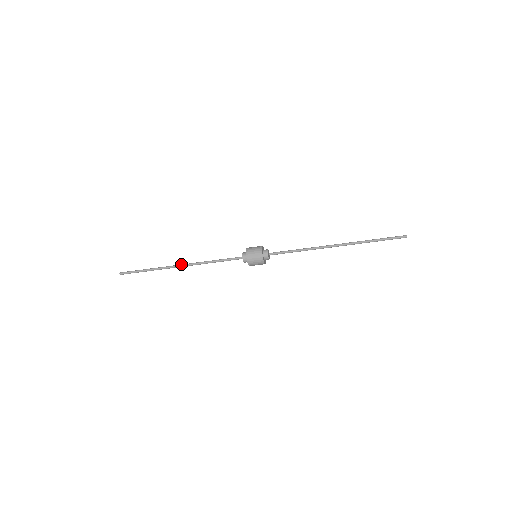
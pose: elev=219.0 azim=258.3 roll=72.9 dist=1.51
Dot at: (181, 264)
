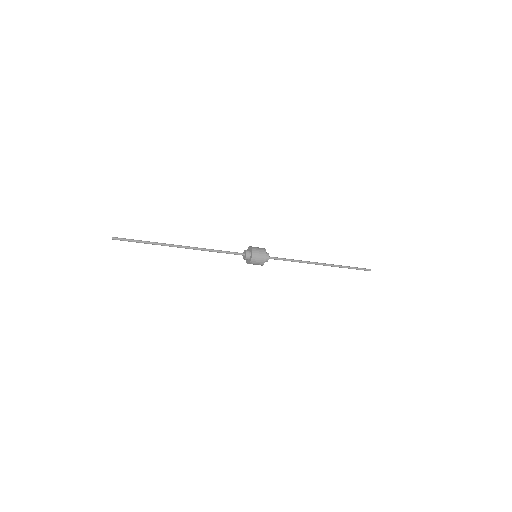
Dot at: occluded
